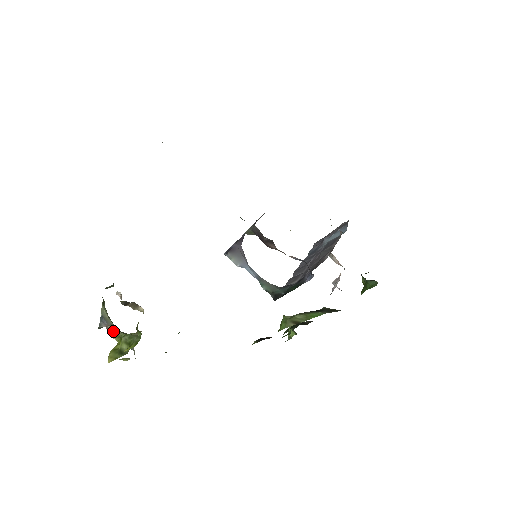
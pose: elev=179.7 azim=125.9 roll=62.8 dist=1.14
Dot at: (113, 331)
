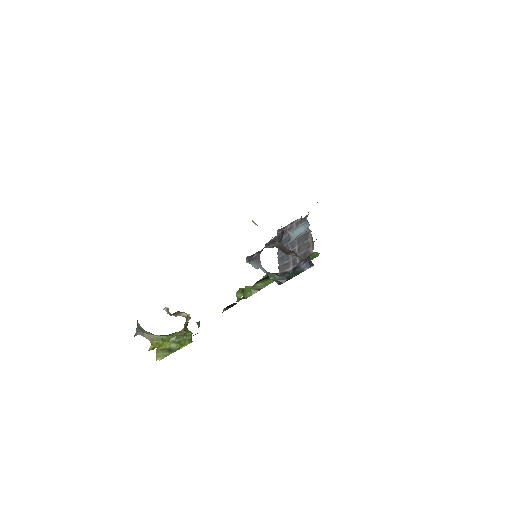
Dot at: (151, 336)
